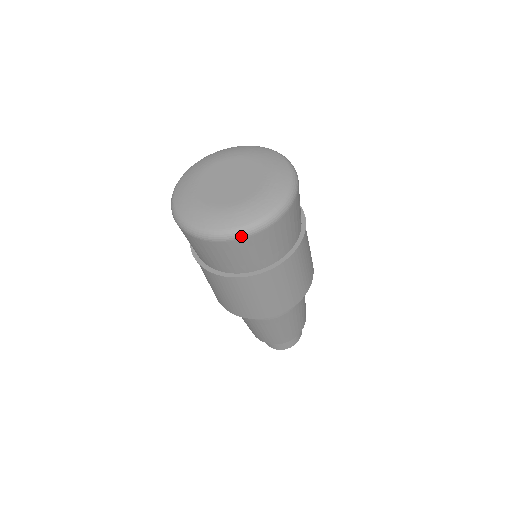
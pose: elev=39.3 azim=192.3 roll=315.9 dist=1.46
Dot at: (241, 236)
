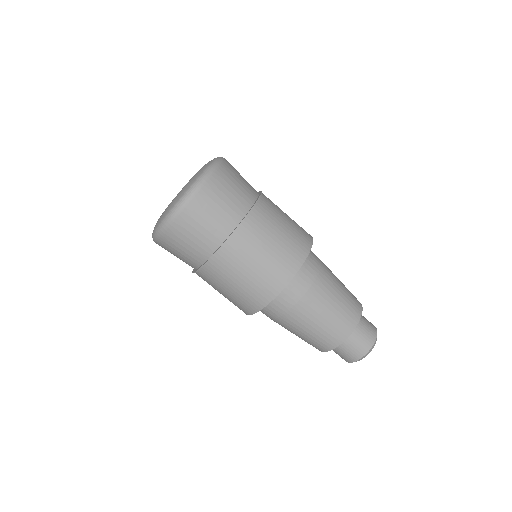
Dot at: (179, 209)
